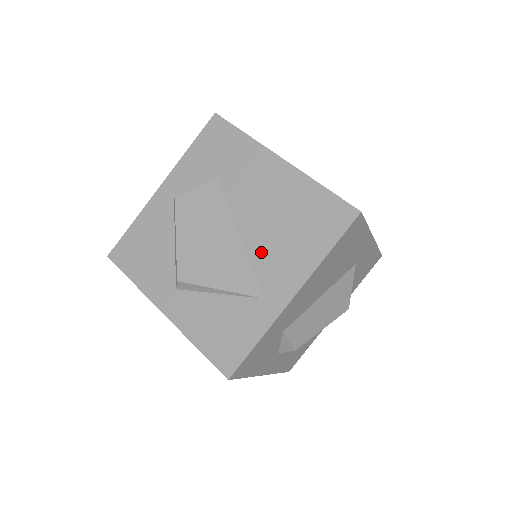
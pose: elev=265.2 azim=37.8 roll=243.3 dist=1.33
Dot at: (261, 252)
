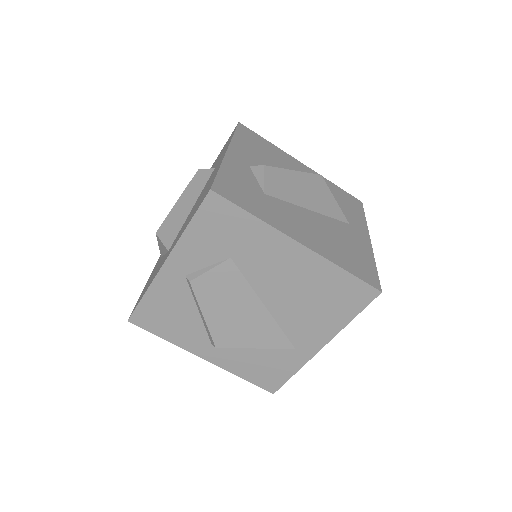
Dot at: (289, 320)
